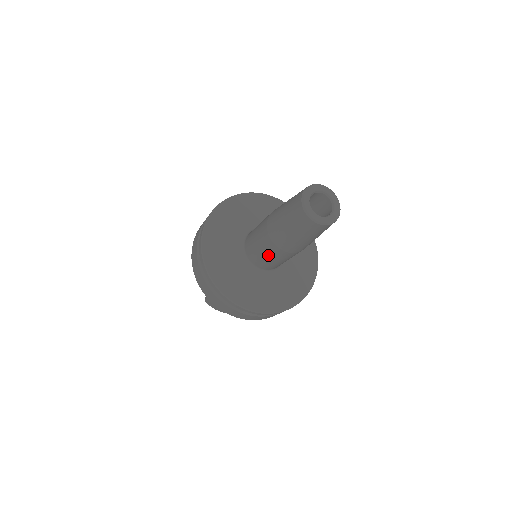
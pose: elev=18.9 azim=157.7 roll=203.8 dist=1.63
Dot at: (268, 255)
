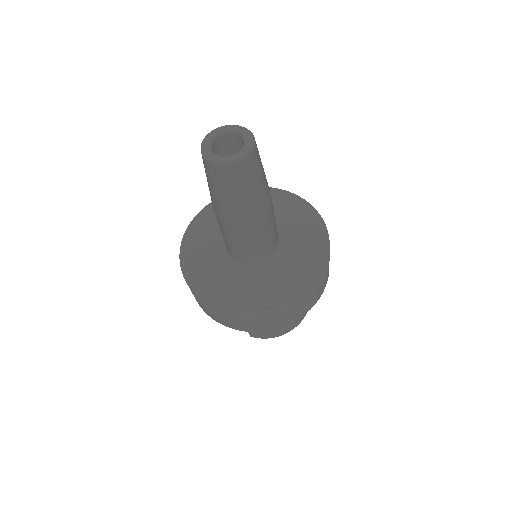
Dot at: (240, 241)
